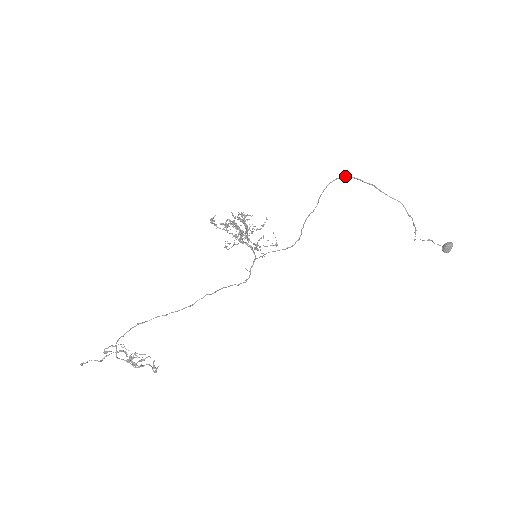
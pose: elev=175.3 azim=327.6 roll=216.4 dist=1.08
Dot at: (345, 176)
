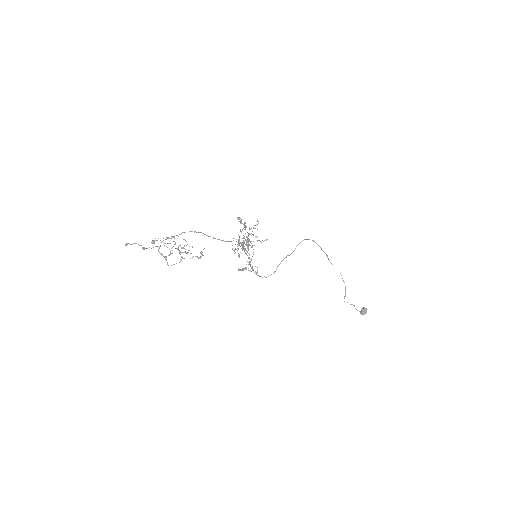
Dot at: (314, 241)
